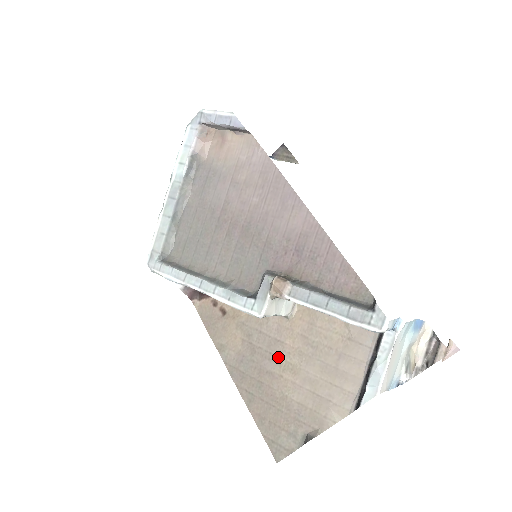
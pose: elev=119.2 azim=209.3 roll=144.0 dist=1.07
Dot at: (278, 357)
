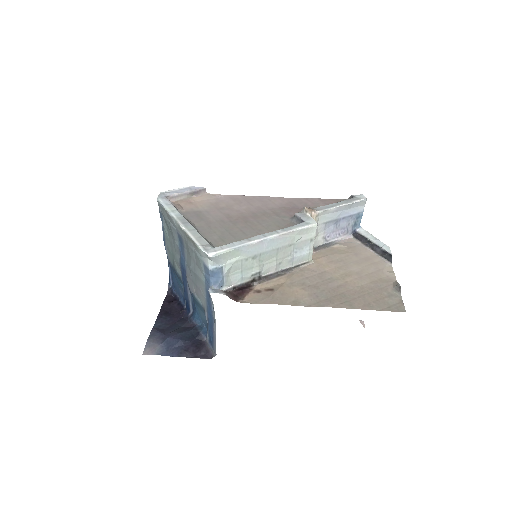
Dot at: (332, 277)
